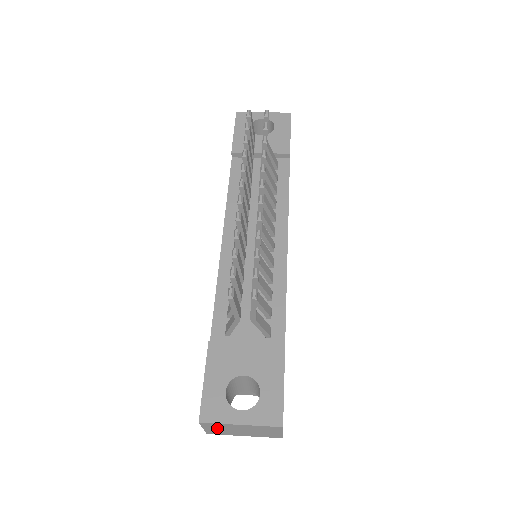
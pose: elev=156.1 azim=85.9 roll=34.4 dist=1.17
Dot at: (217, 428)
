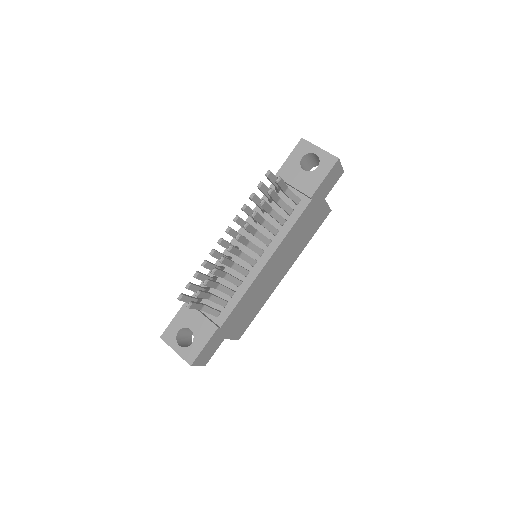
Dot at: occluded
